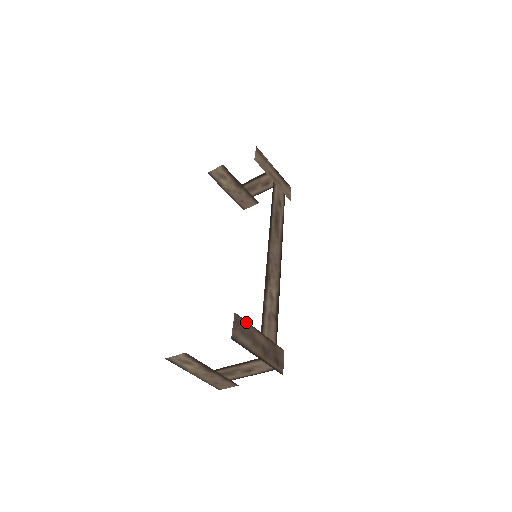
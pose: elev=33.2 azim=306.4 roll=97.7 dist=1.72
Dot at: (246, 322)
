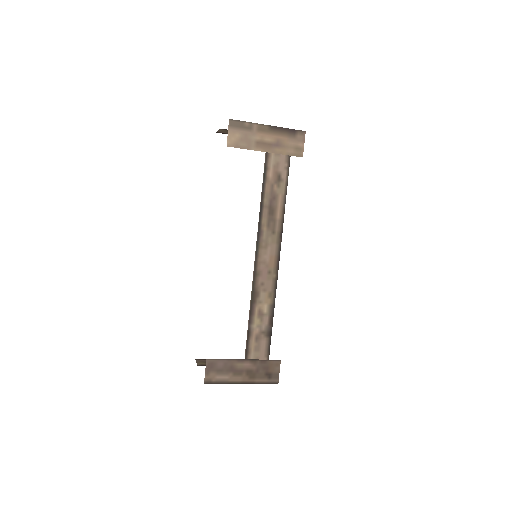
Dot at: (223, 360)
